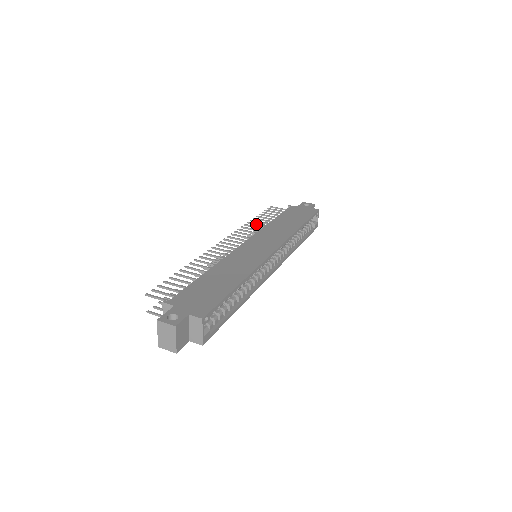
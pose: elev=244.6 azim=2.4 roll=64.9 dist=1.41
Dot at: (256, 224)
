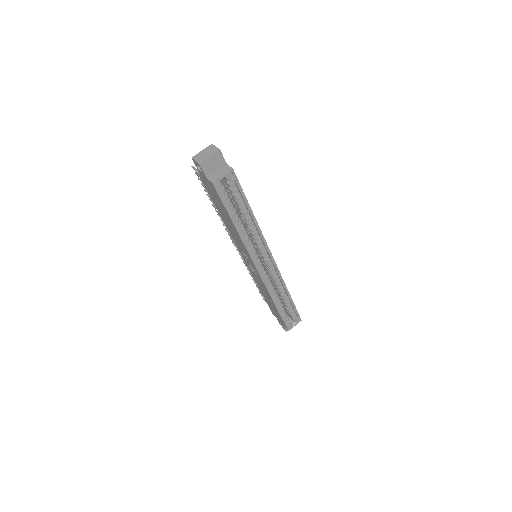
Dot at: occluded
